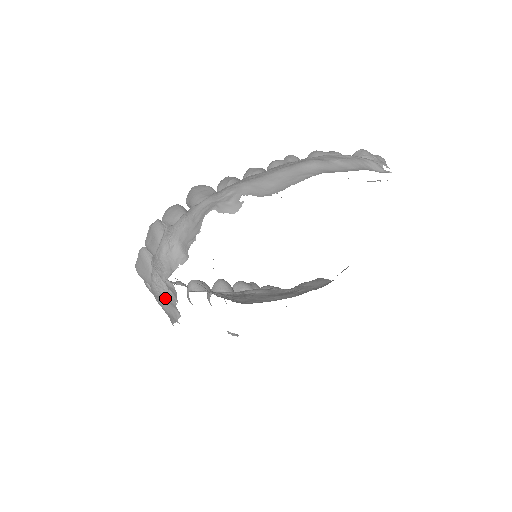
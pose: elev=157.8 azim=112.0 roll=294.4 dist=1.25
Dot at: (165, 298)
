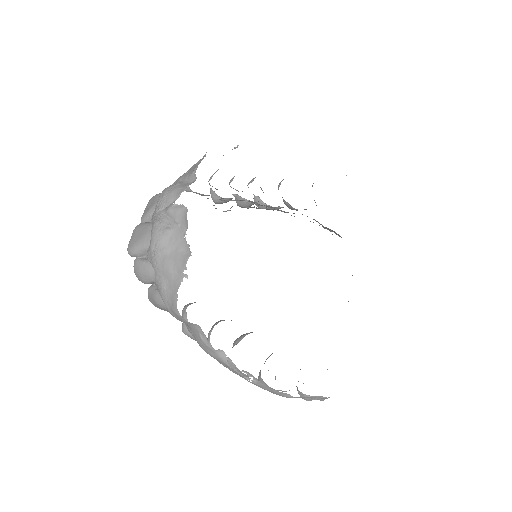
Dot at: (170, 239)
